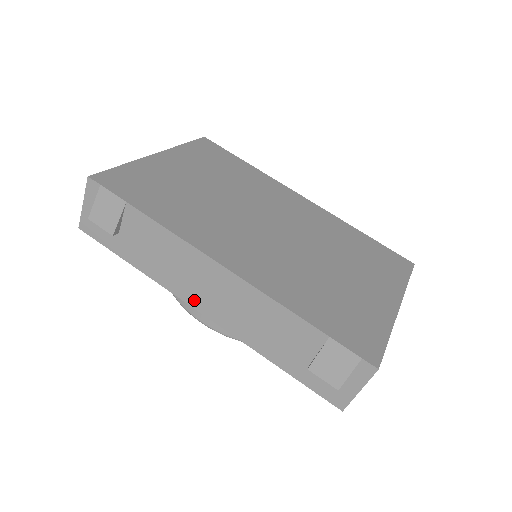
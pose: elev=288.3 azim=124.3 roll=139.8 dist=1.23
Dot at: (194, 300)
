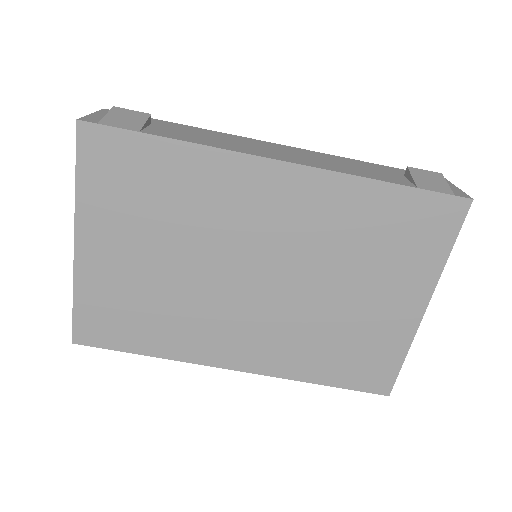
Dot at: occluded
